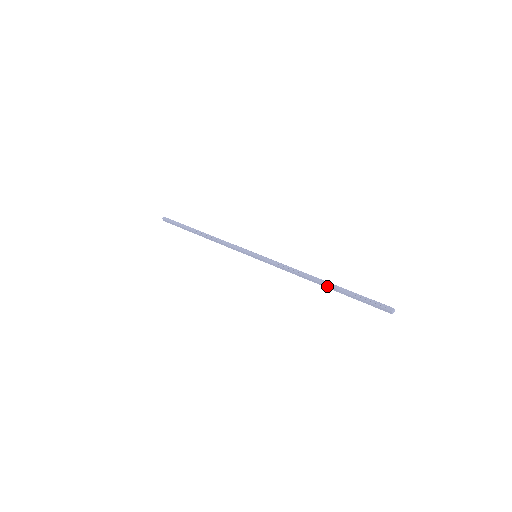
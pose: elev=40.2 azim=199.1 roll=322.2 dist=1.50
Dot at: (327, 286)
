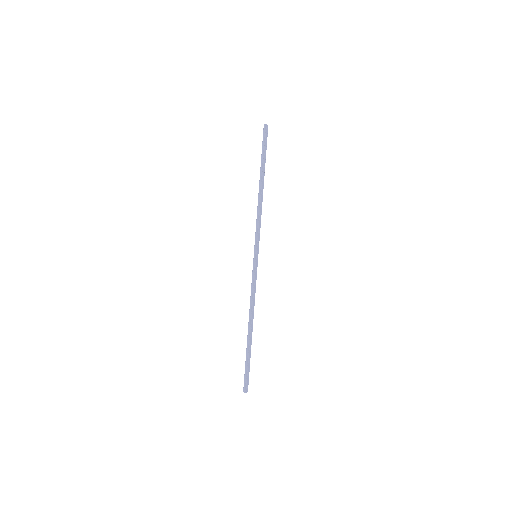
Dot at: (248, 334)
